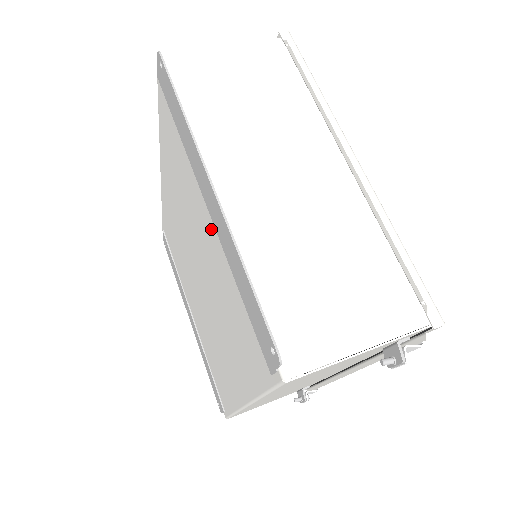
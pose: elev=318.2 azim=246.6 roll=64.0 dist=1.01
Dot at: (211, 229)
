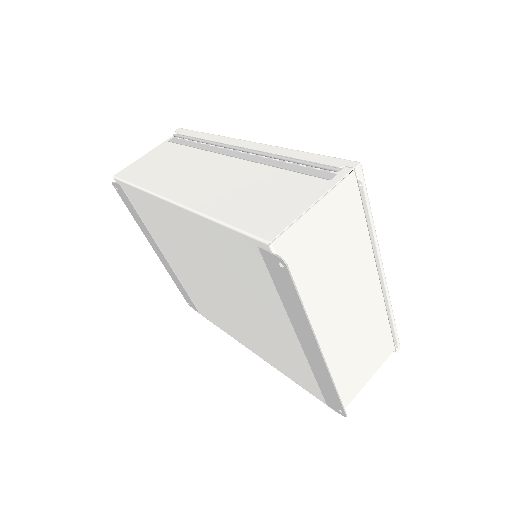
Dot at: (290, 337)
